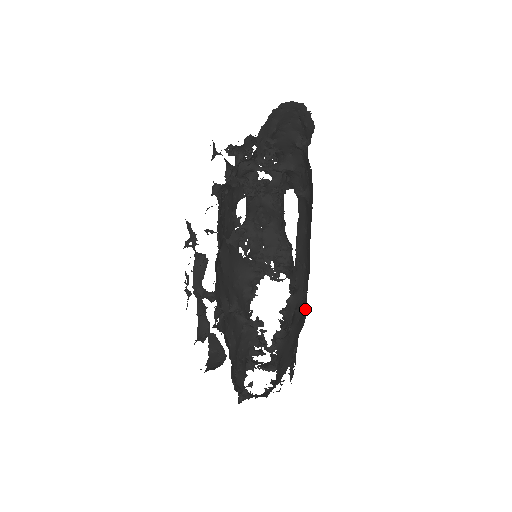
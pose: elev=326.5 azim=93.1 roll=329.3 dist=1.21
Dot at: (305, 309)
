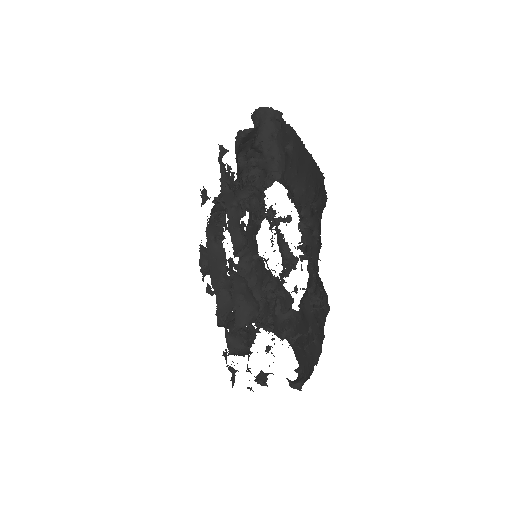
Dot at: (320, 177)
